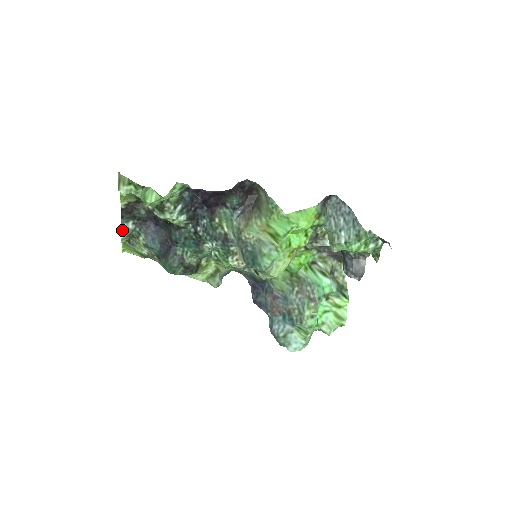
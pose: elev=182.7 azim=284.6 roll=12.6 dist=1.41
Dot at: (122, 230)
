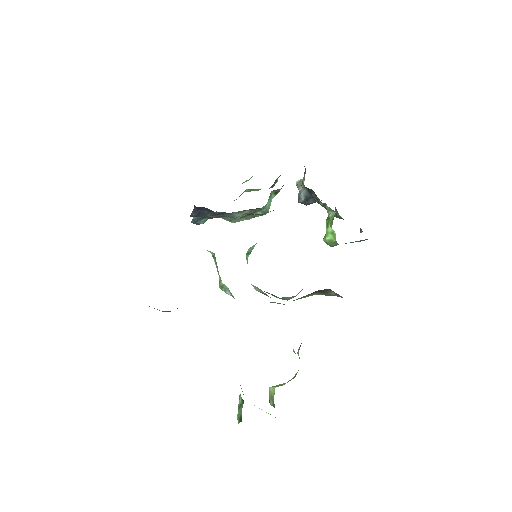
Dot at: occluded
